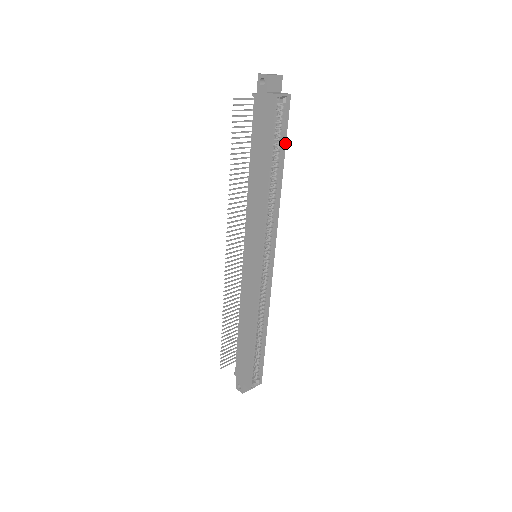
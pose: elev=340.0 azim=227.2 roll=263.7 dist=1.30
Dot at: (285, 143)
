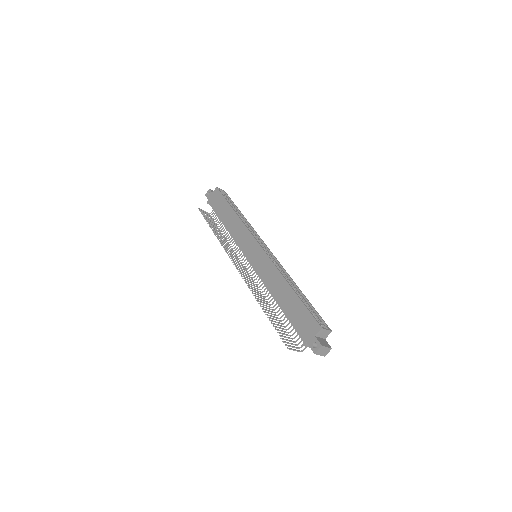
Dot at: occluded
